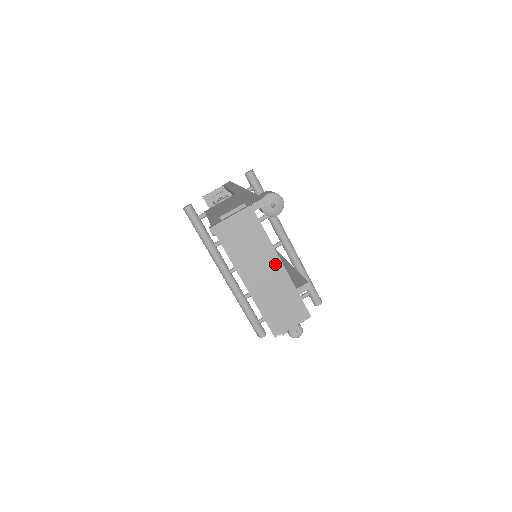
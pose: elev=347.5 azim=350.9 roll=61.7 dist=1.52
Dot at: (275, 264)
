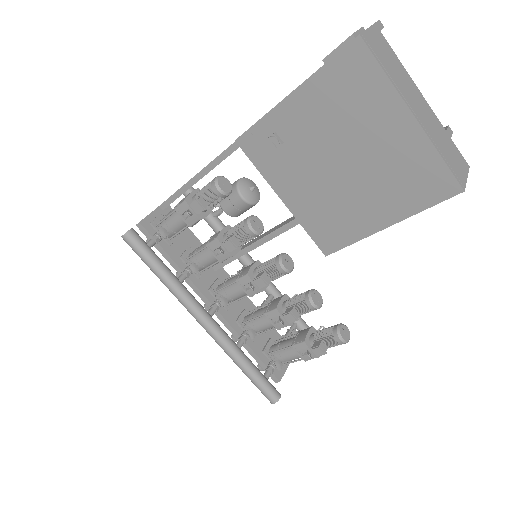
Dot at: (420, 97)
